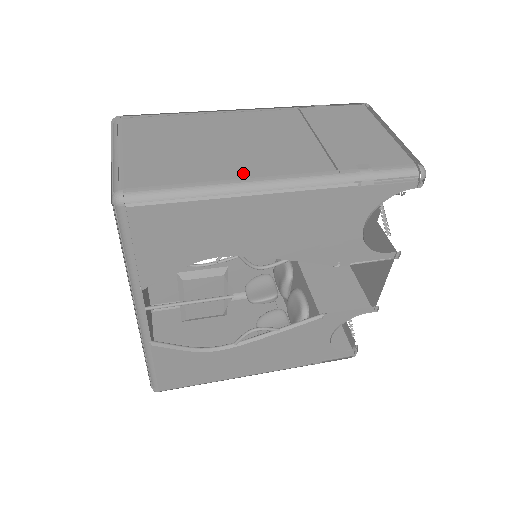
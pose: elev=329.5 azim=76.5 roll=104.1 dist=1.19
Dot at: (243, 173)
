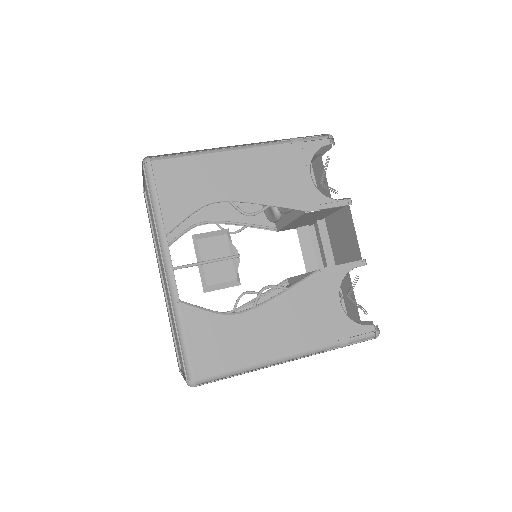
Dot at: occluded
